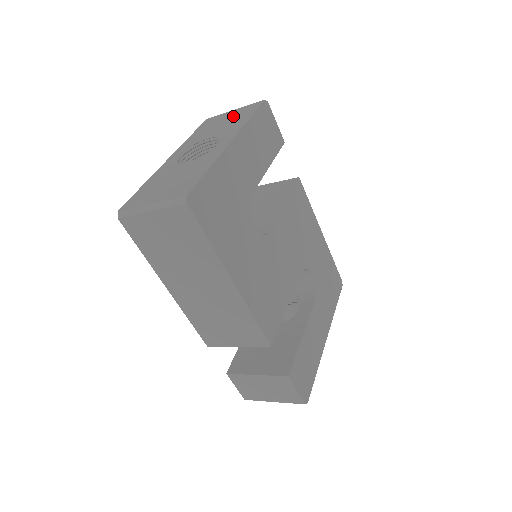
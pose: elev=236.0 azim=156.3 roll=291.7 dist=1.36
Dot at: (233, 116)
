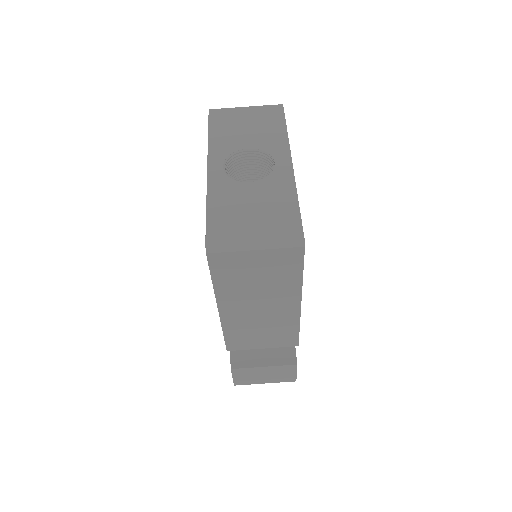
Dot at: (255, 119)
